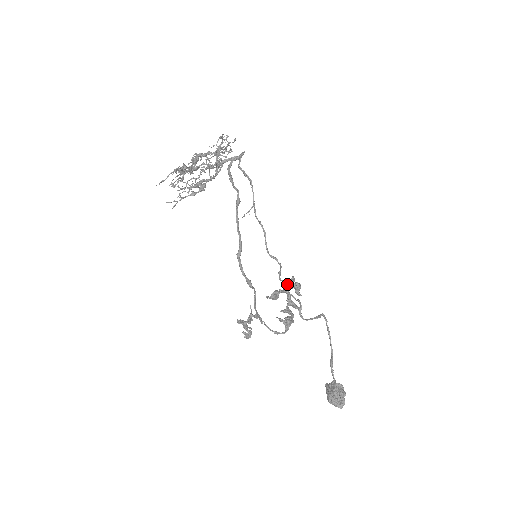
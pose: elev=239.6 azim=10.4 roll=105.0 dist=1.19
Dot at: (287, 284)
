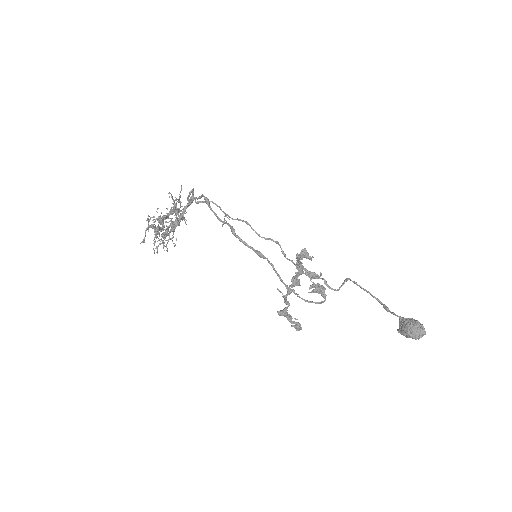
Dot at: (297, 262)
